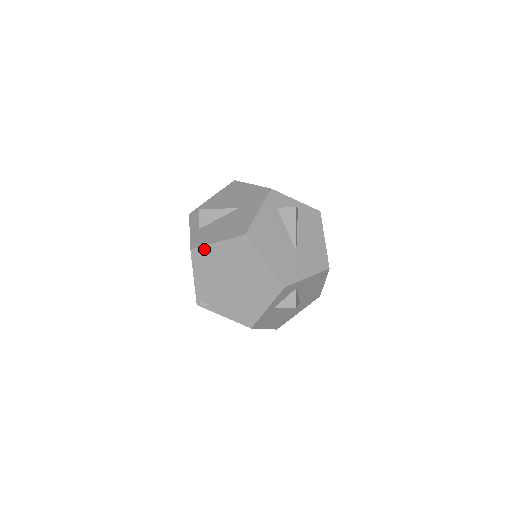
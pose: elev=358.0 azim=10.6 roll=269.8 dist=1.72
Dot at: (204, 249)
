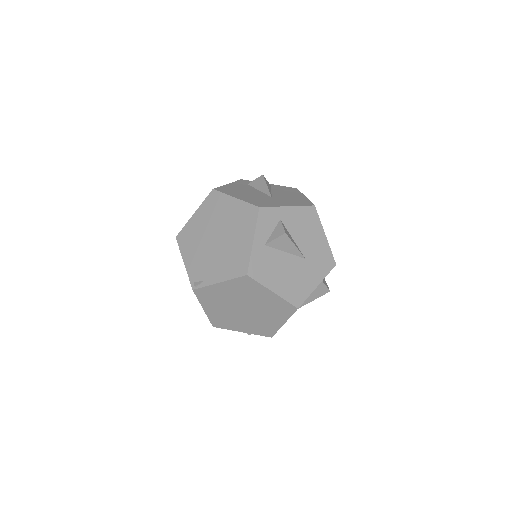
Dot at: (186, 228)
